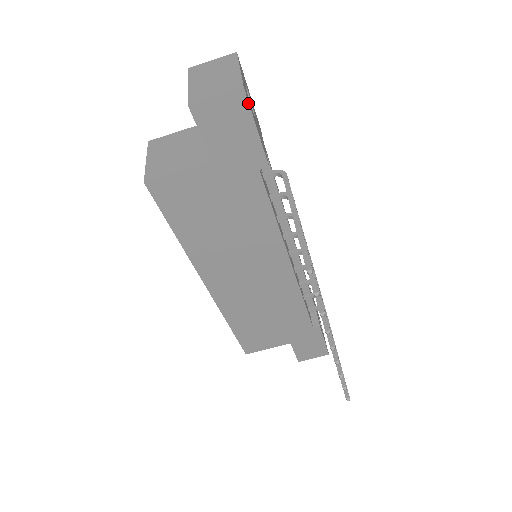
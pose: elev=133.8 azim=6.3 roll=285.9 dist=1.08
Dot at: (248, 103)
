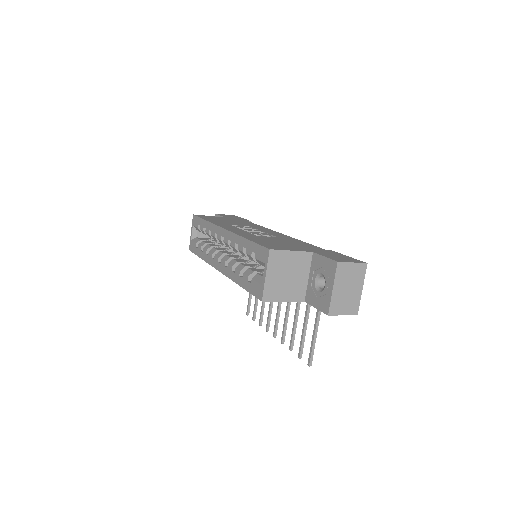
Dot at: occluded
